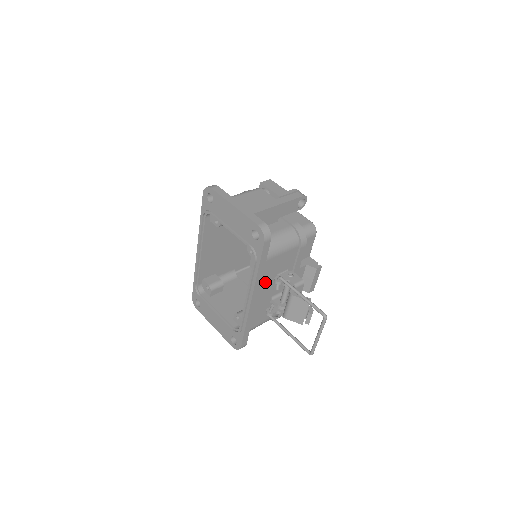
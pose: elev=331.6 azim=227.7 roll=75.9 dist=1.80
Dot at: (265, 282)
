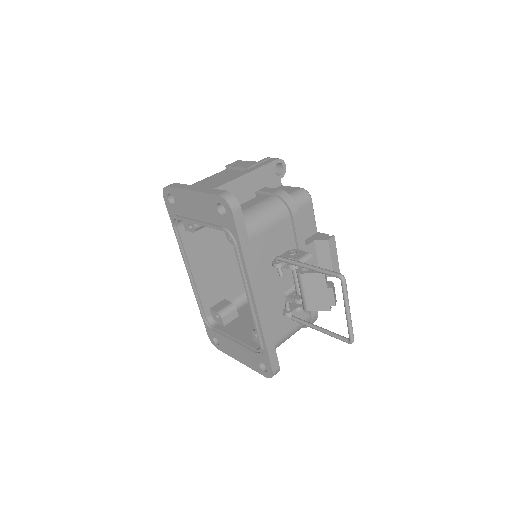
Dot at: (263, 272)
